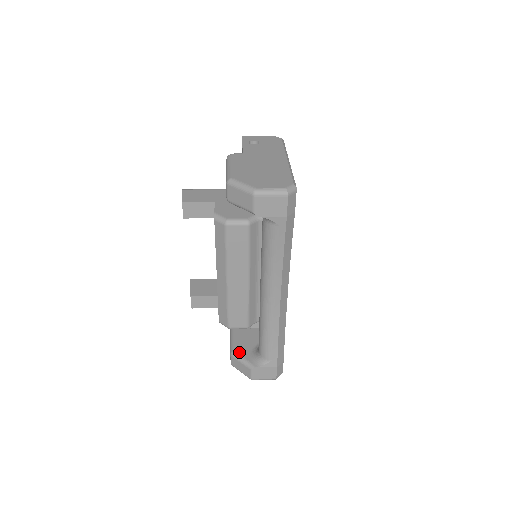
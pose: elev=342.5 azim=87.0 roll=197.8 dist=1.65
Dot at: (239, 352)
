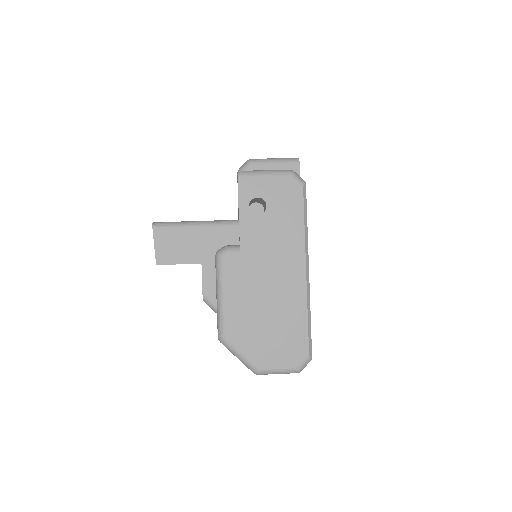
Dot at: occluded
